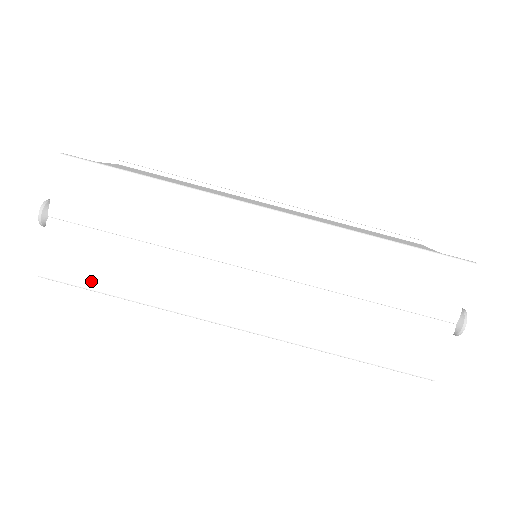
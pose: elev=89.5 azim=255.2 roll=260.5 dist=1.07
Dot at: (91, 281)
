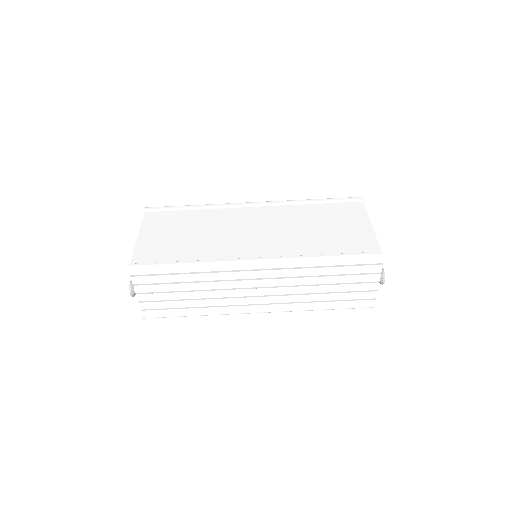
Dot at: (173, 314)
